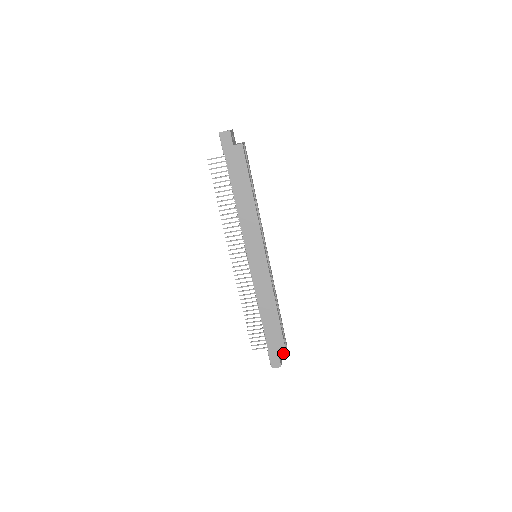
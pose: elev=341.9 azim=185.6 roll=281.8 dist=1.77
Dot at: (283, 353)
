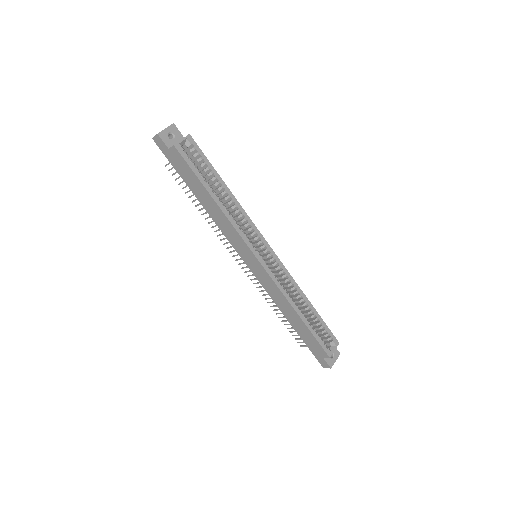
Dot at: (325, 355)
